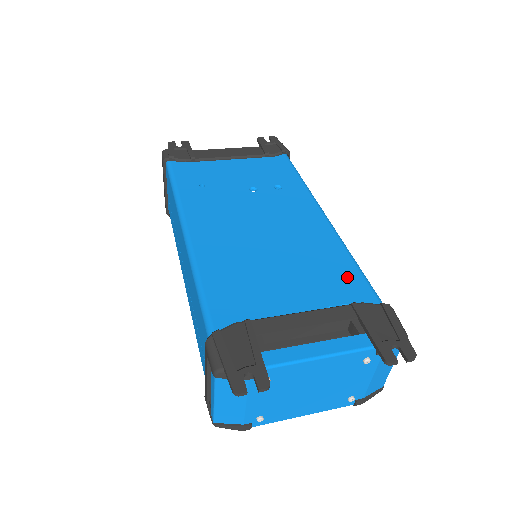
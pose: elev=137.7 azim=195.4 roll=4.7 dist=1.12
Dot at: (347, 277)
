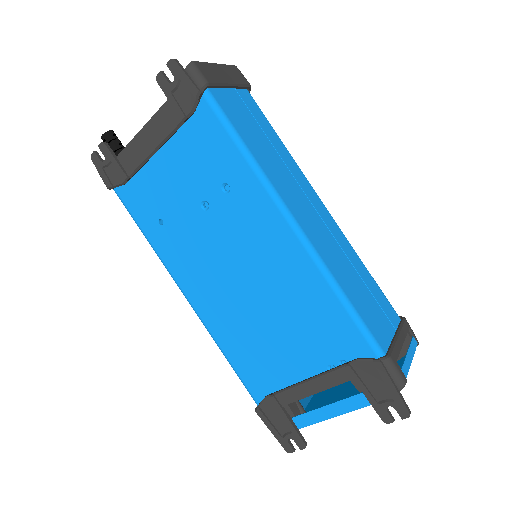
Dot at: (337, 325)
